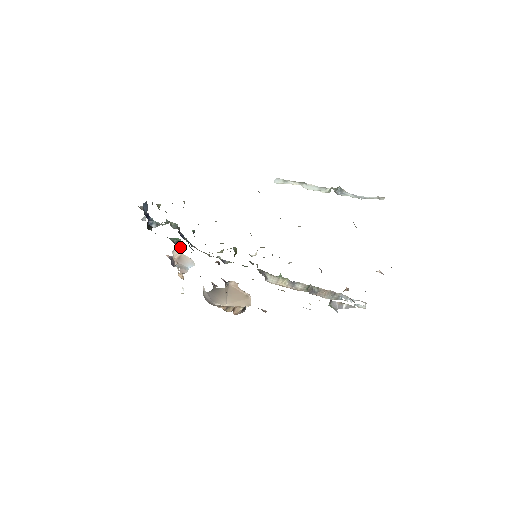
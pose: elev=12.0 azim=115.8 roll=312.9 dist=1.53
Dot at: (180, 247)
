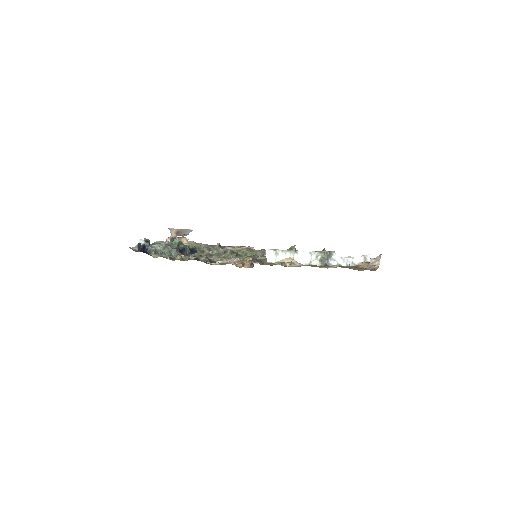
Dot at: occluded
